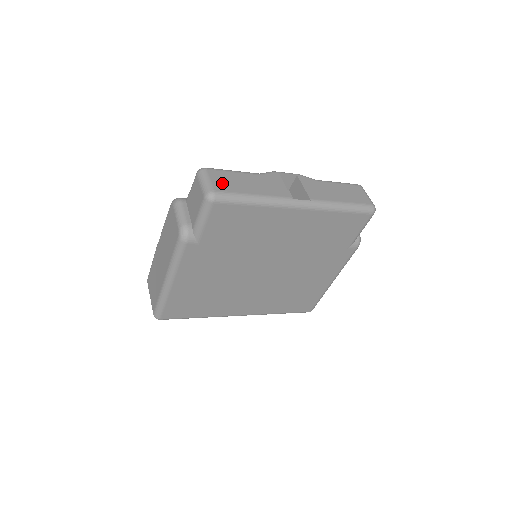
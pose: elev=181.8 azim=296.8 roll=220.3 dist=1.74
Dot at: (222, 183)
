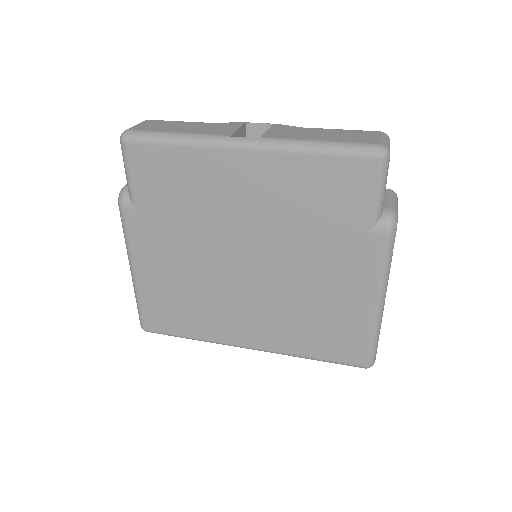
Dot at: (149, 126)
